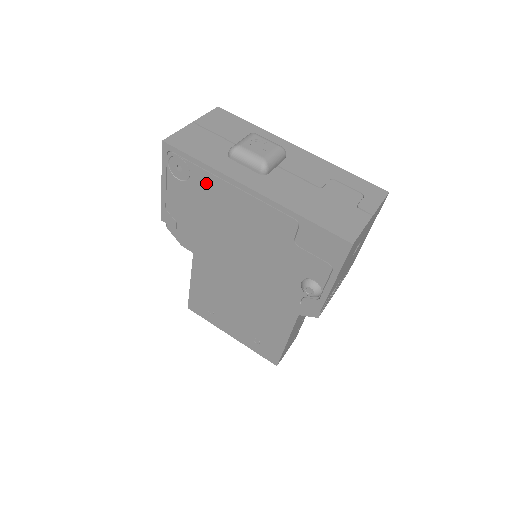
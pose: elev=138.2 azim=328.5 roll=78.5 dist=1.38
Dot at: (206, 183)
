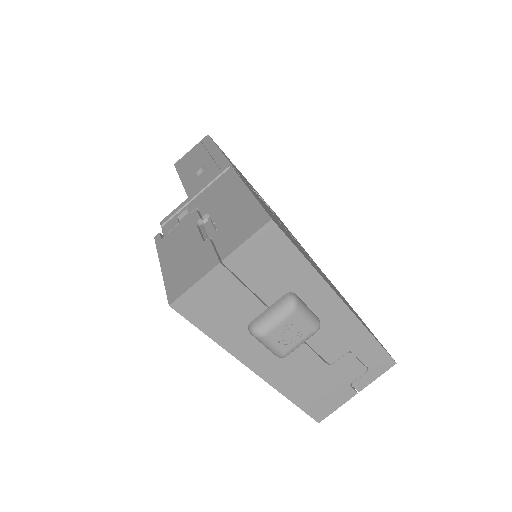
Dot at: occluded
